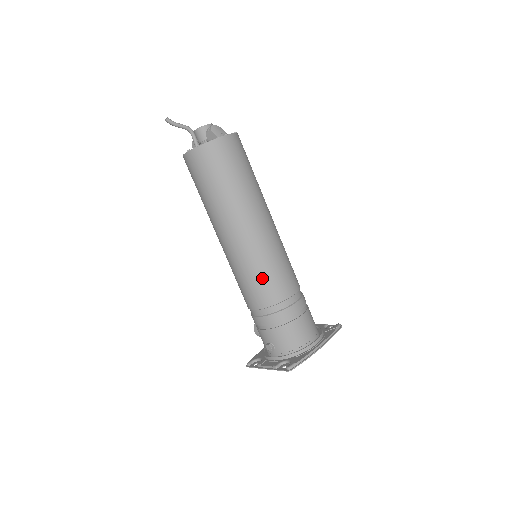
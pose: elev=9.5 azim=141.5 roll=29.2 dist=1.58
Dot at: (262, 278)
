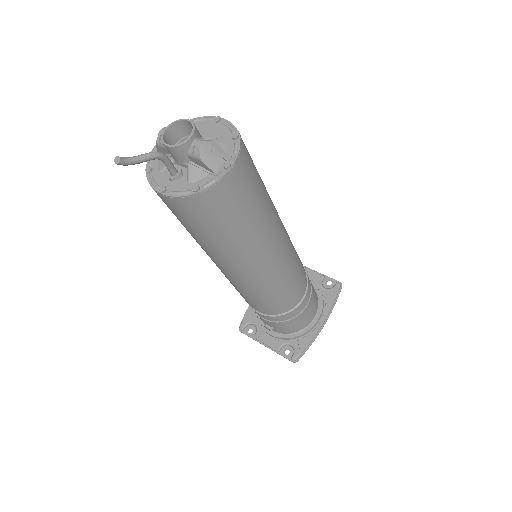
Dot at: (270, 298)
